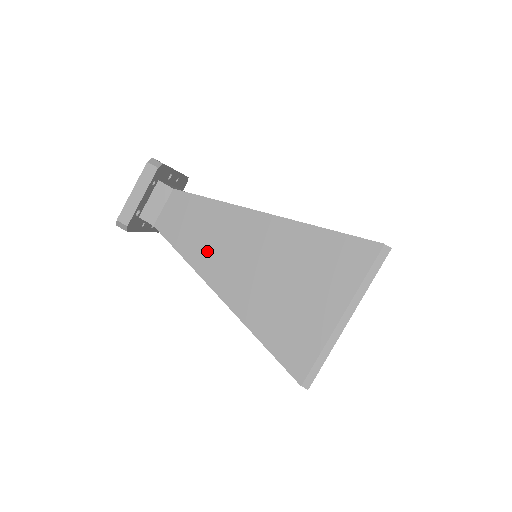
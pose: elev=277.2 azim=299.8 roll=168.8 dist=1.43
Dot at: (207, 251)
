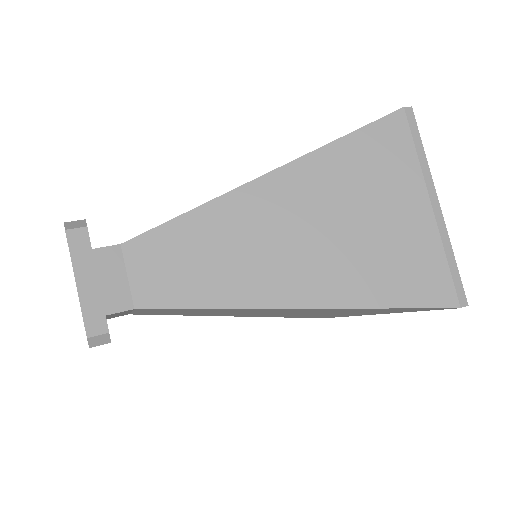
Dot at: (233, 274)
